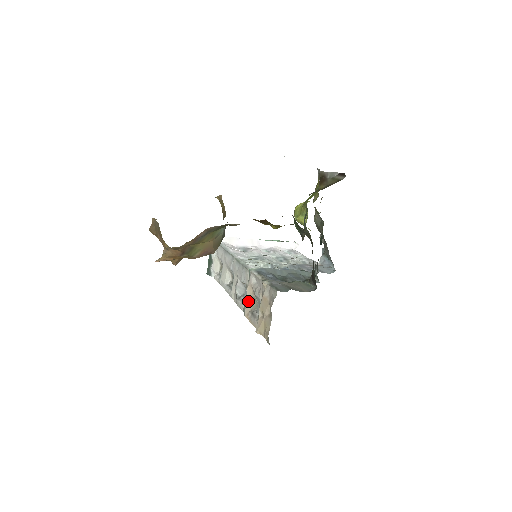
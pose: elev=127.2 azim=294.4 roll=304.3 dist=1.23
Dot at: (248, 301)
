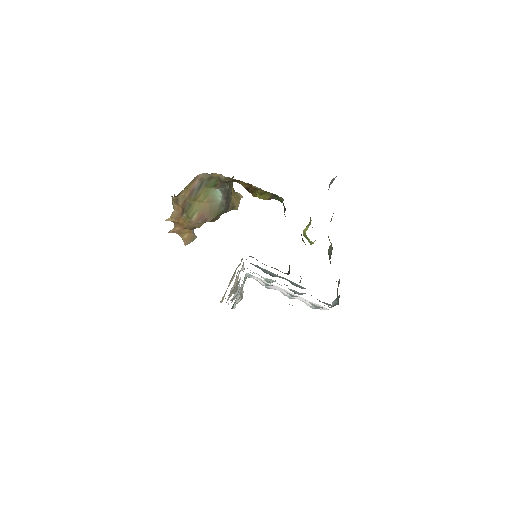
Dot at: (232, 289)
